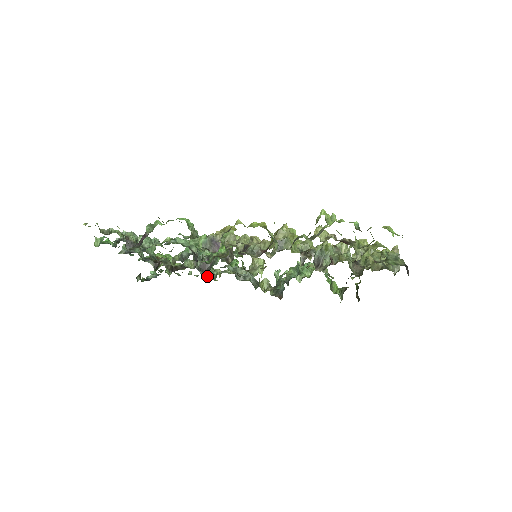
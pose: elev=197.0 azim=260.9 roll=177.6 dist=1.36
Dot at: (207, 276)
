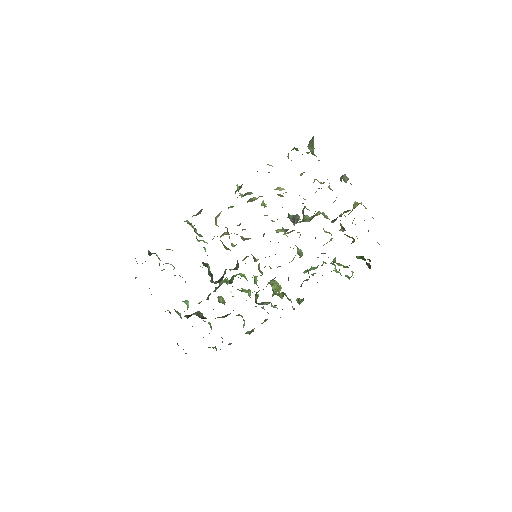
Dot at: occluded
